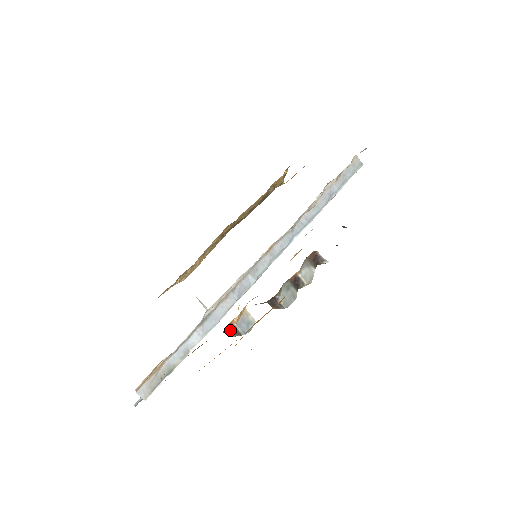
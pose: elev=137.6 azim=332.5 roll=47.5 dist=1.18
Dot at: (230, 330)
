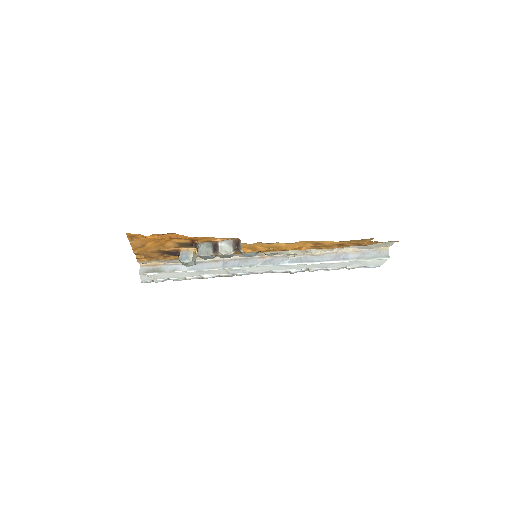
Dot at: (179, 255)
